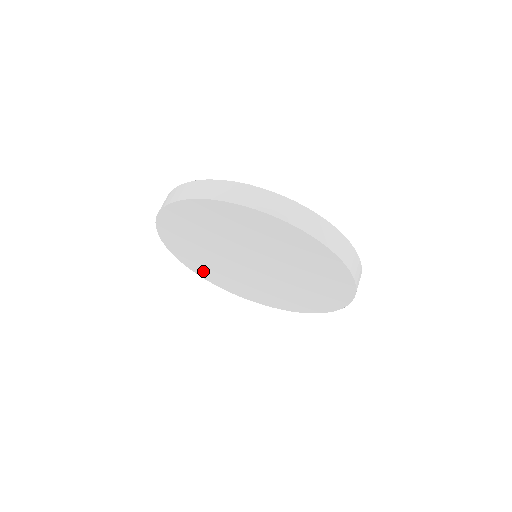
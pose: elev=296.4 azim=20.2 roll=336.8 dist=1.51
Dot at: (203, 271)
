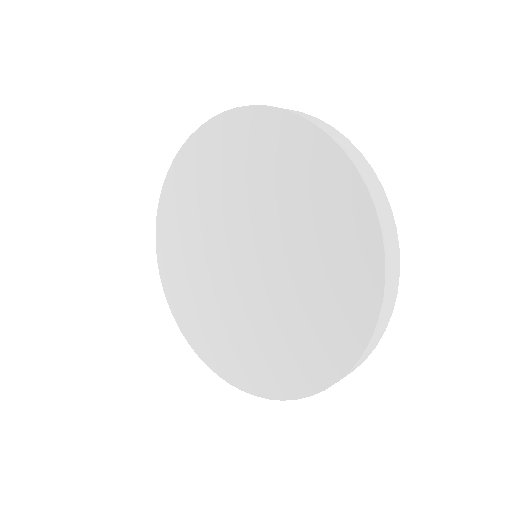
Dot at: (176, 286)
